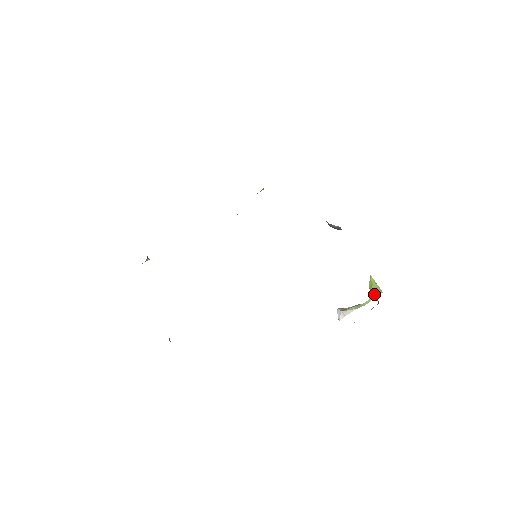
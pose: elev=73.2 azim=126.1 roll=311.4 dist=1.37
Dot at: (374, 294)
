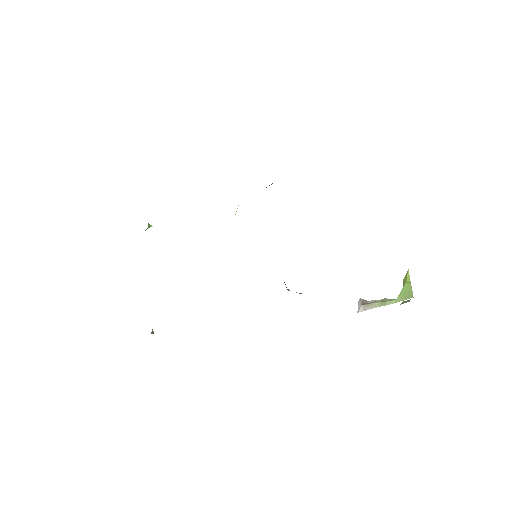
Dot at: (404, 295)
